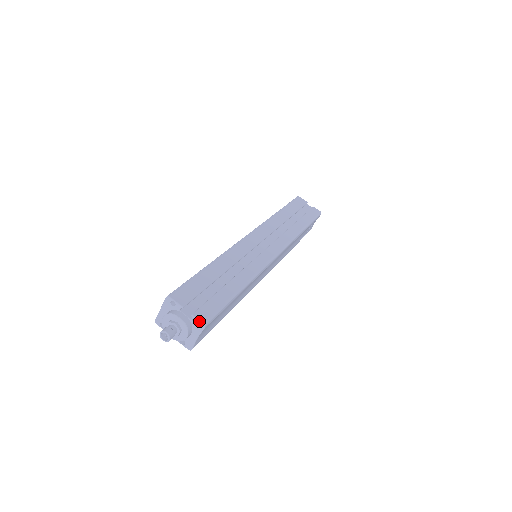
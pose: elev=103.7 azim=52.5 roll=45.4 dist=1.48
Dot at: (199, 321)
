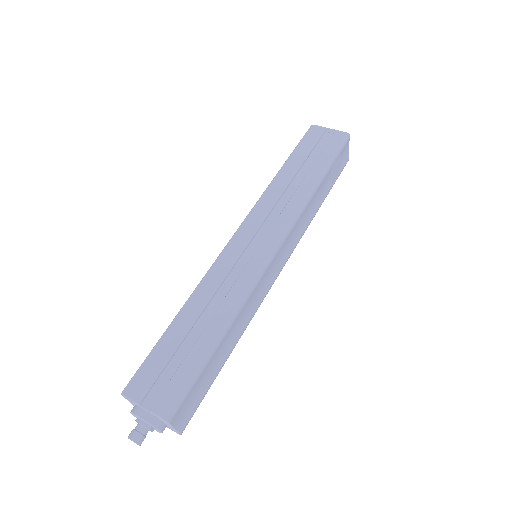
Dot at: (159, 417)
